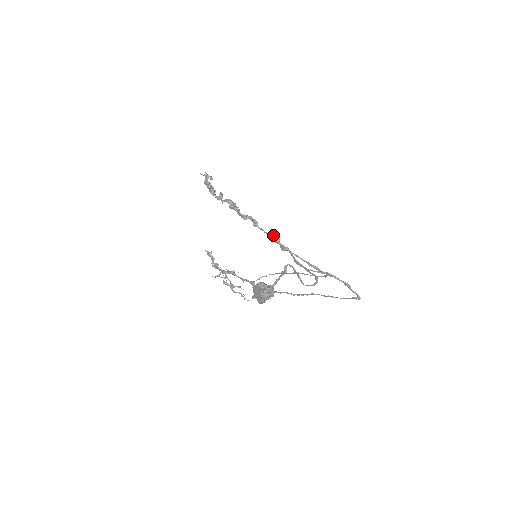
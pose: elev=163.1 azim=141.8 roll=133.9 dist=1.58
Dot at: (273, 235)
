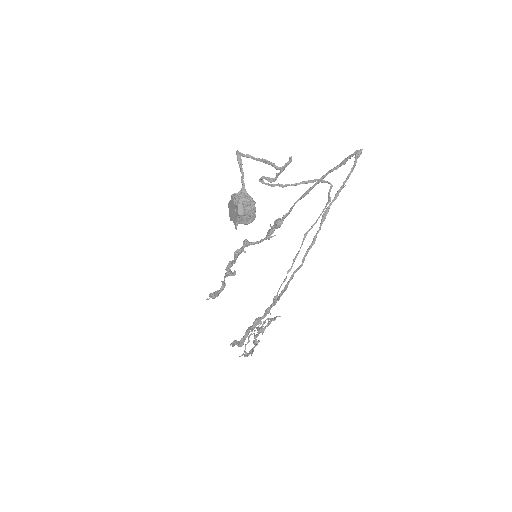
Dot at: occluded
